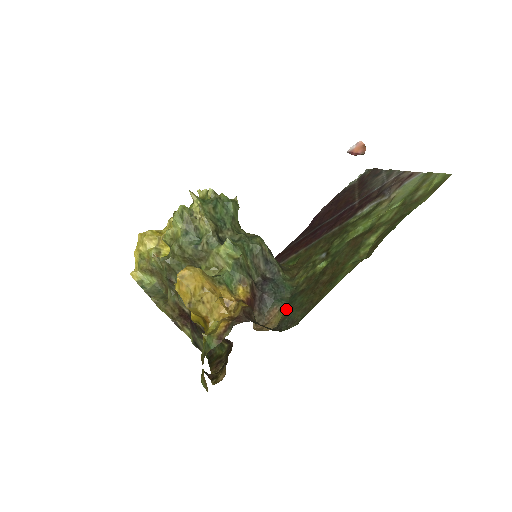
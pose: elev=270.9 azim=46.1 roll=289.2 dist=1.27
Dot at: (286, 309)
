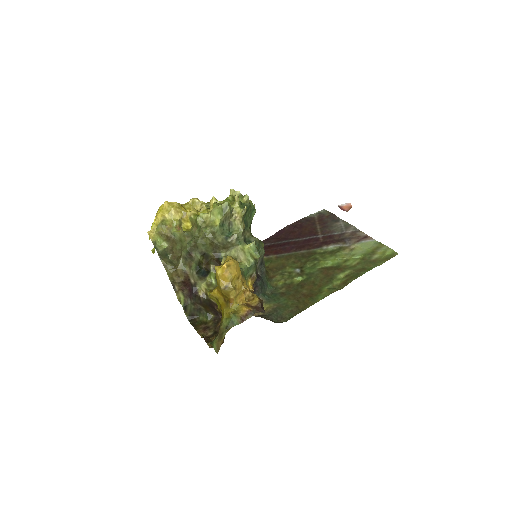
Dot at: (271, 304)
